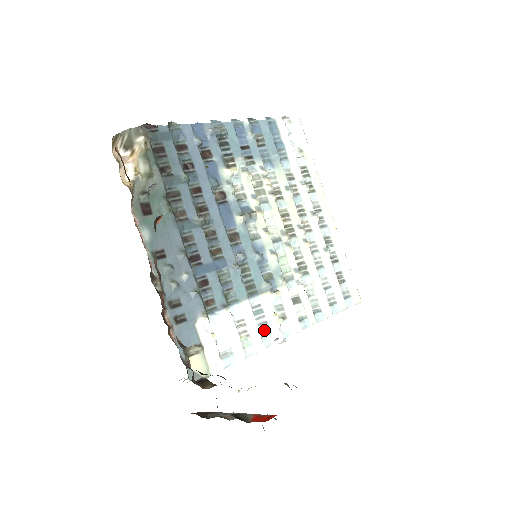
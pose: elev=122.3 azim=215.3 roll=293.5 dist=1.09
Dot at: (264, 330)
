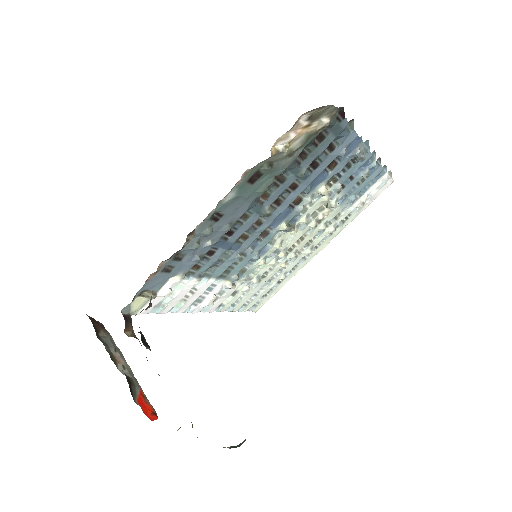
Dot at: (196, 301)
